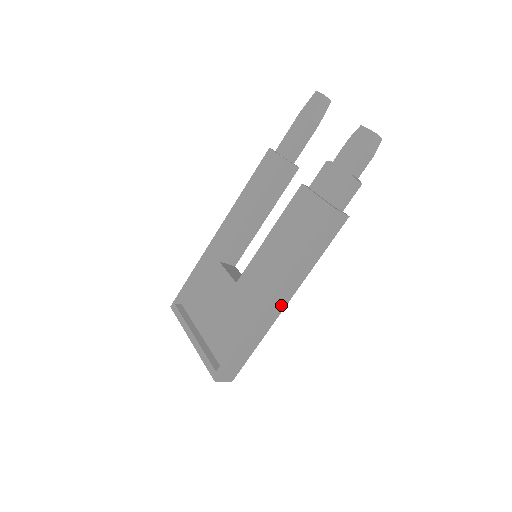
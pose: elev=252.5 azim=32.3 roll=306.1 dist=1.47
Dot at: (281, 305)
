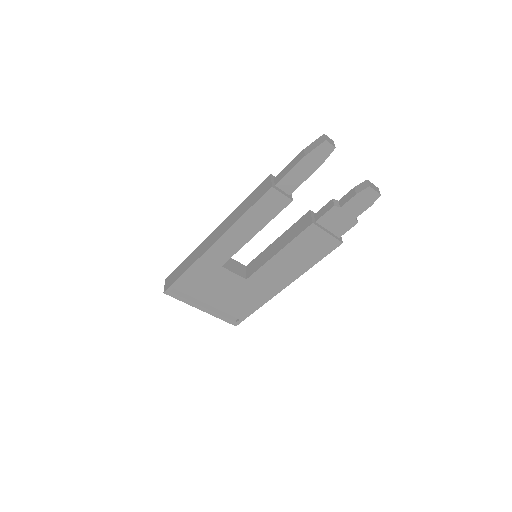
Dot at: occluded
